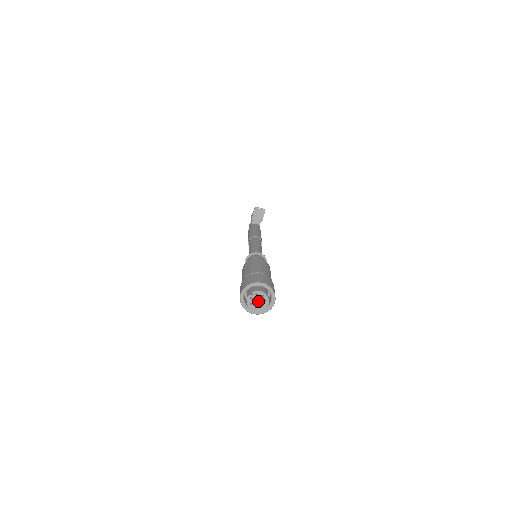
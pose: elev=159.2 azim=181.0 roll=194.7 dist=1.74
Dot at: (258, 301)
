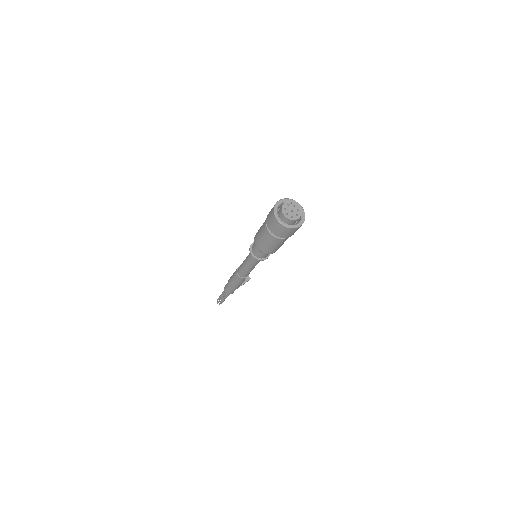
Dot at: (291, 212)
